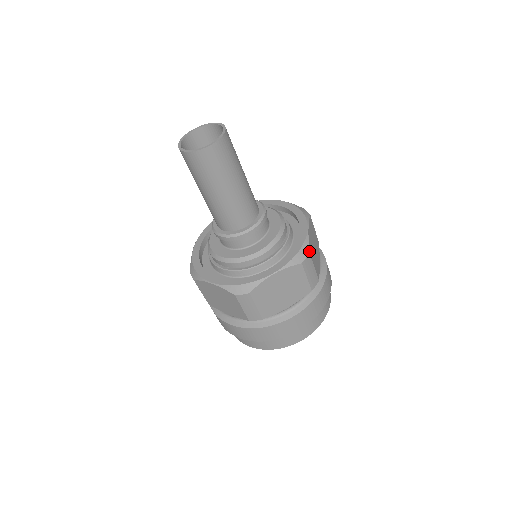
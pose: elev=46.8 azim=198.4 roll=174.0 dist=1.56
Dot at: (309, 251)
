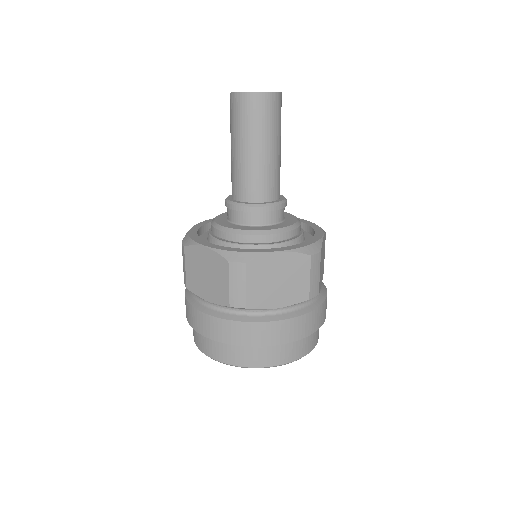
Dot at: occluded
